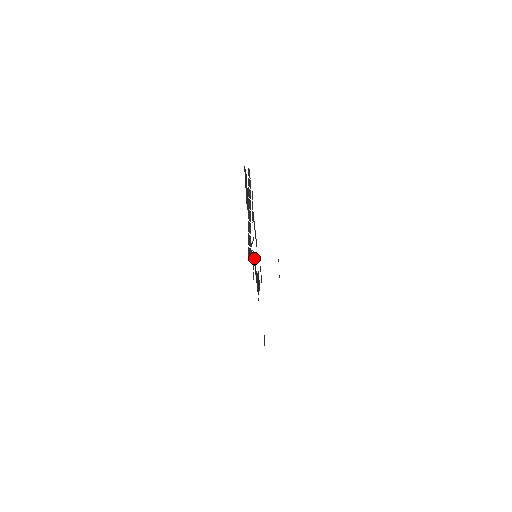
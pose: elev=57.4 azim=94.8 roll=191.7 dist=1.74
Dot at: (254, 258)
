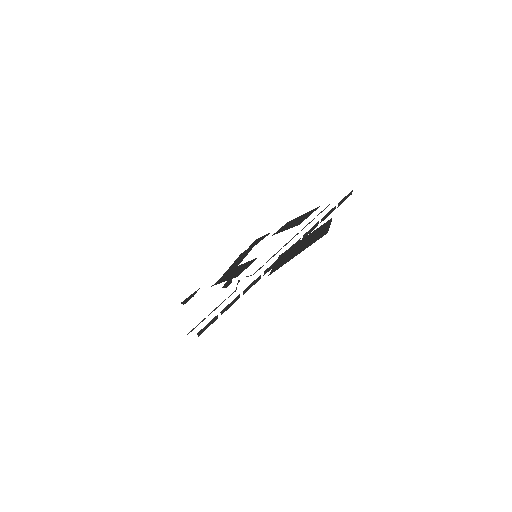
Dot at: (246, 266)
